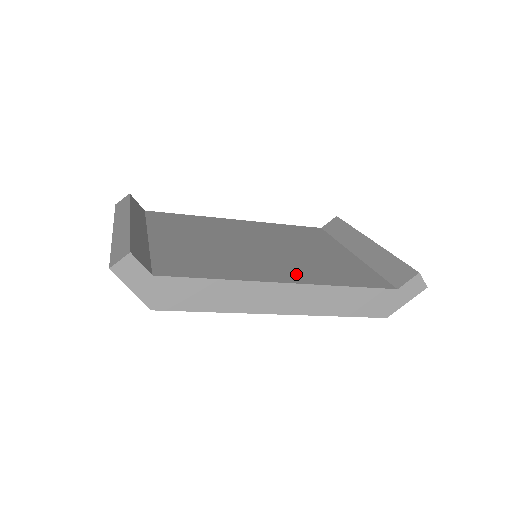
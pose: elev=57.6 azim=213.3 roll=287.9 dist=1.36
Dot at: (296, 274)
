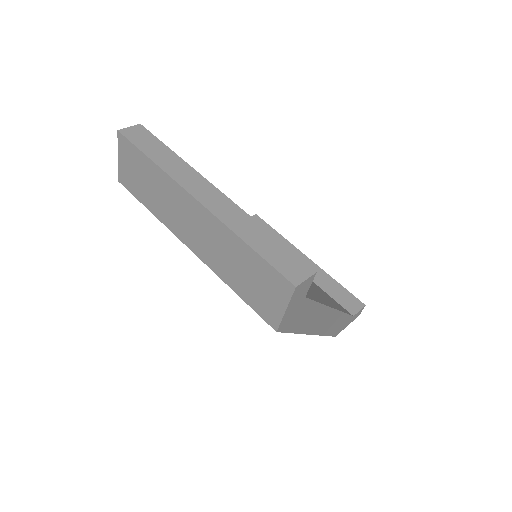
Dot at: (322, 296)
